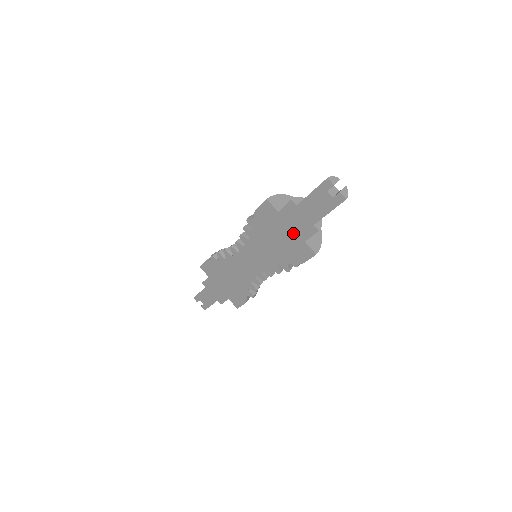
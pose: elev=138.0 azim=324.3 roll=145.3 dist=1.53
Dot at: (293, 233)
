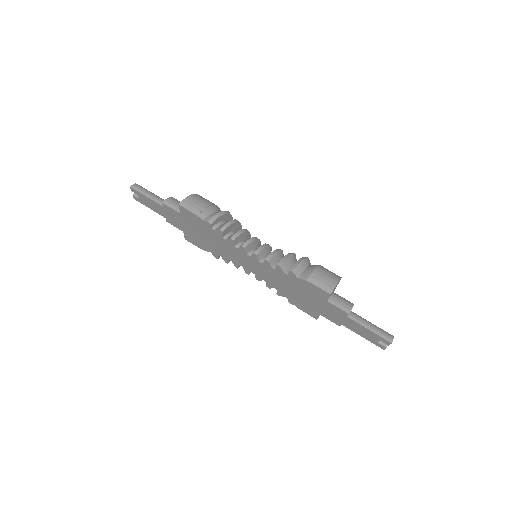
Dot at: (319, 308)
